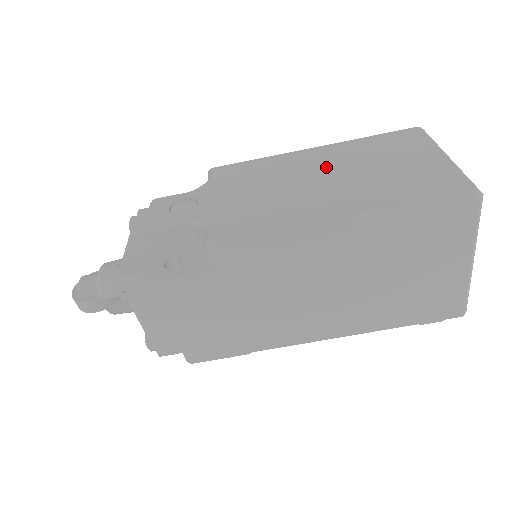
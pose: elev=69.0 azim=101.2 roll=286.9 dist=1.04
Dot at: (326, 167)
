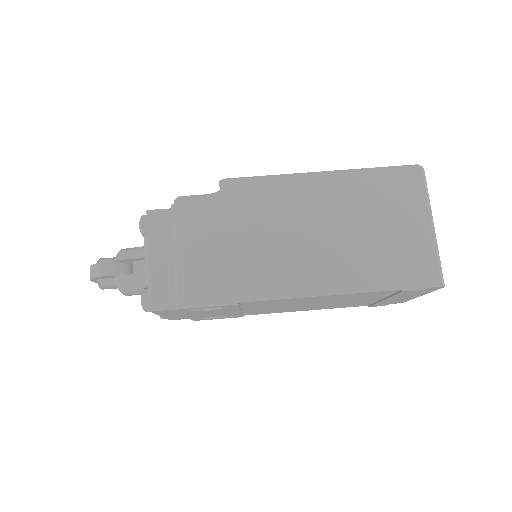
Dot at: occluded
